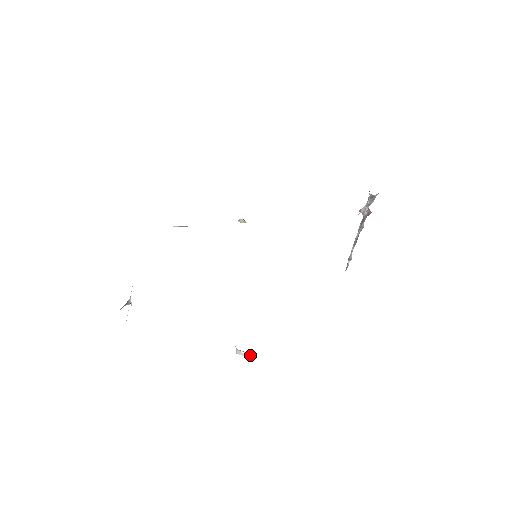
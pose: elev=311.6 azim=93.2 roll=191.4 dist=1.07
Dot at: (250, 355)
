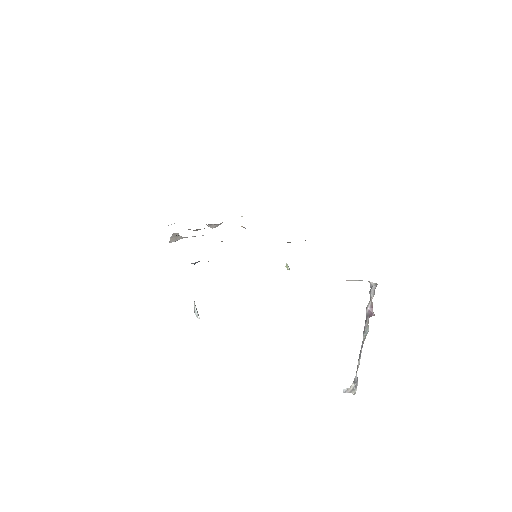
Dot at: (198, 315)
